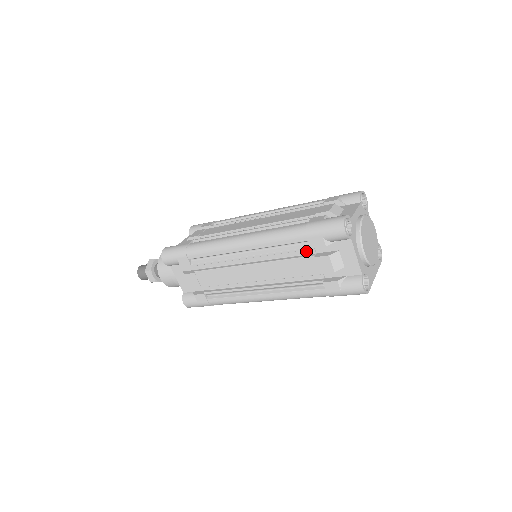
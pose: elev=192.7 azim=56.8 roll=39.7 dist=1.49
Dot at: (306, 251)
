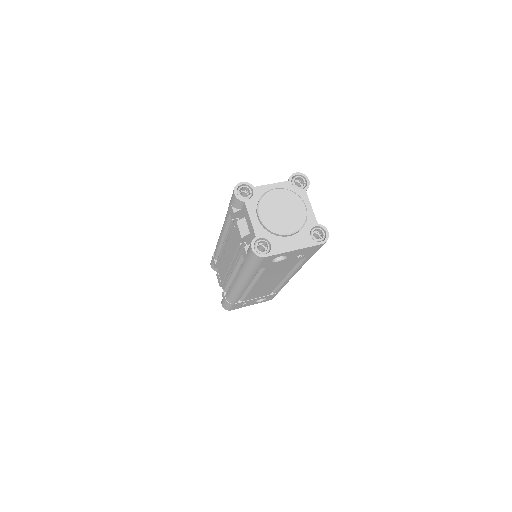
Dot at: occluded
